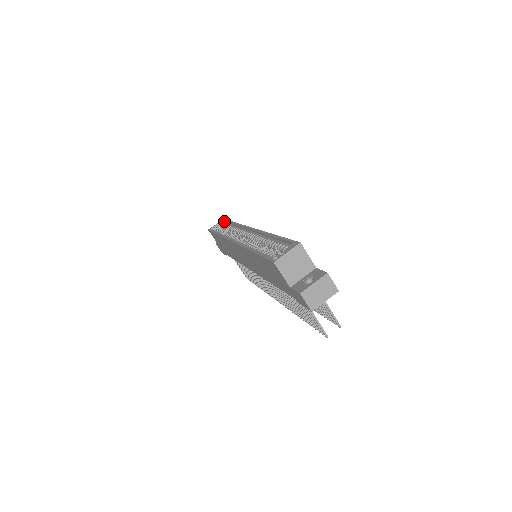
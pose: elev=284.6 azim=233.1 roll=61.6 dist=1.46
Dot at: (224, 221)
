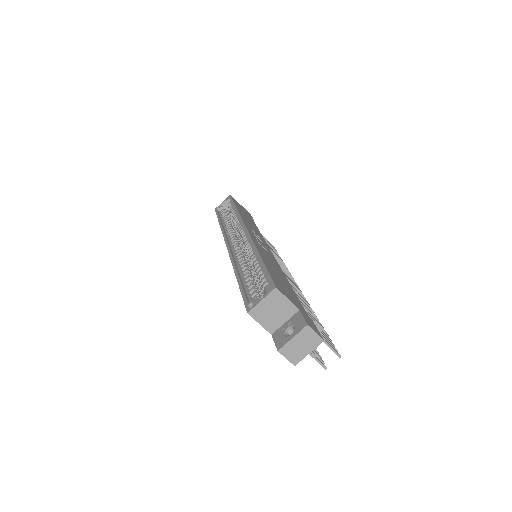
Dot at: occluded
